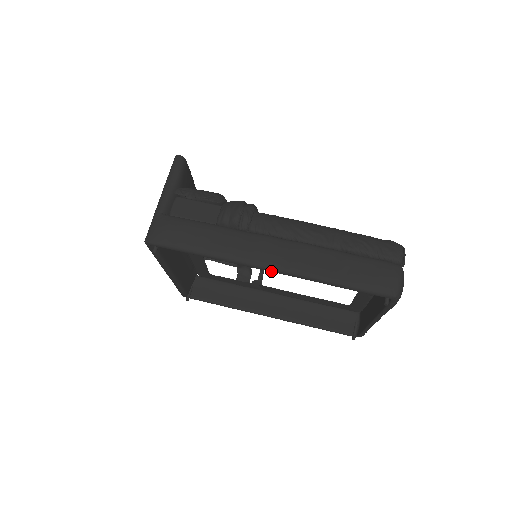
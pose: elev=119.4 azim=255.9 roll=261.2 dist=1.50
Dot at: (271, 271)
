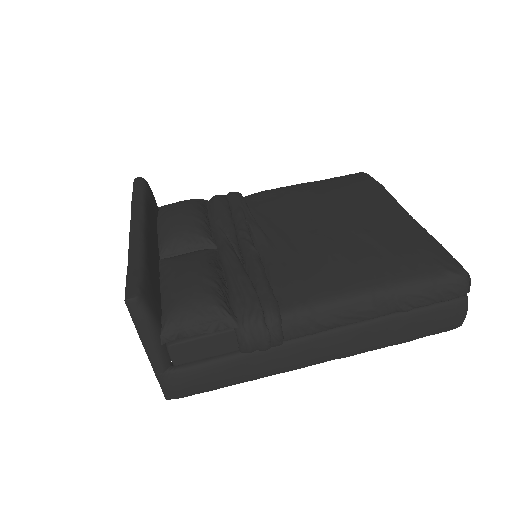
Dot at: (324, 361)
